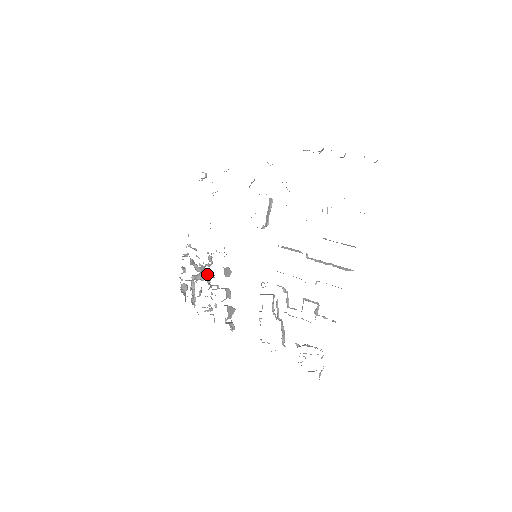
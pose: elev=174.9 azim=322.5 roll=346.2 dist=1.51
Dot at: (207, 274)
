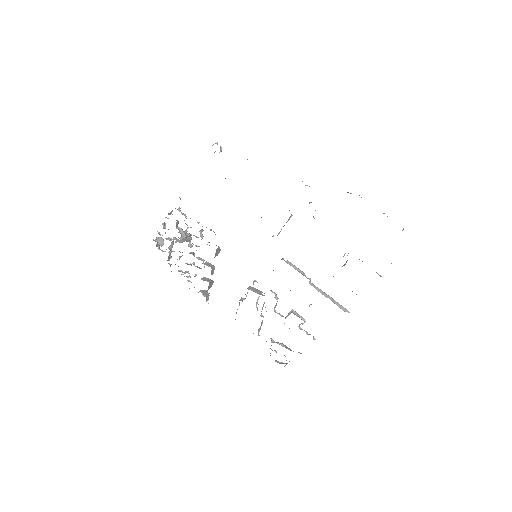
Dot at: (190, 239)
